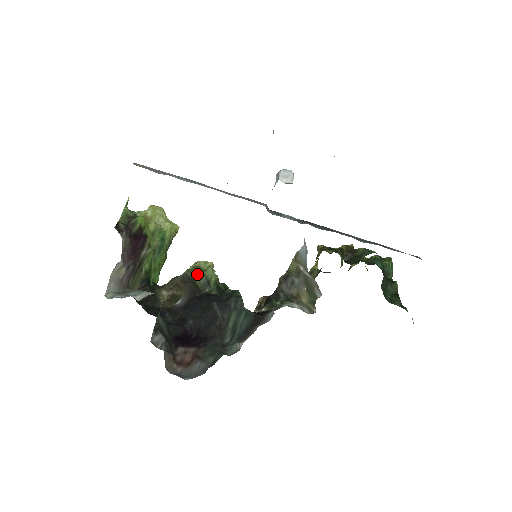
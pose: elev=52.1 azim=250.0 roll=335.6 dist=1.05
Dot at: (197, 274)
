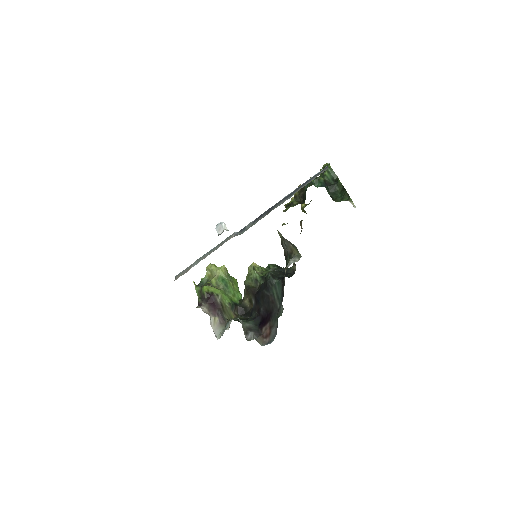
Dot at: (249, 280)
